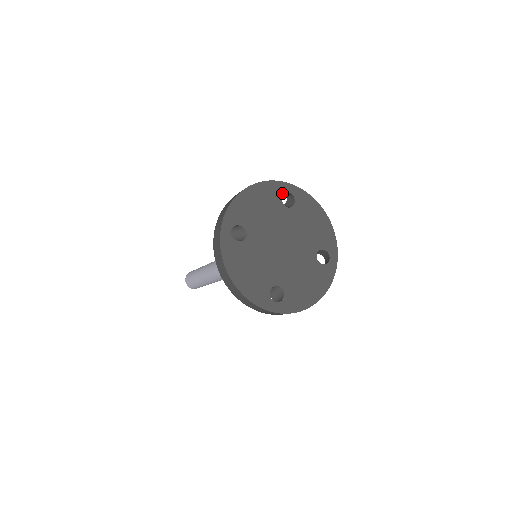
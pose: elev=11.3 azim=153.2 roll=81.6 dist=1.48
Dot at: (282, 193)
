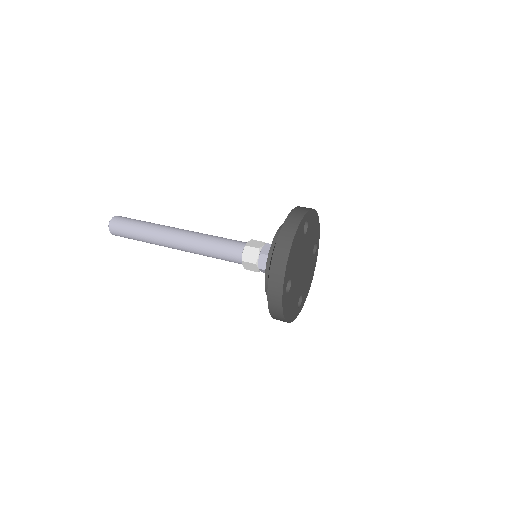
Dot at: occluded
